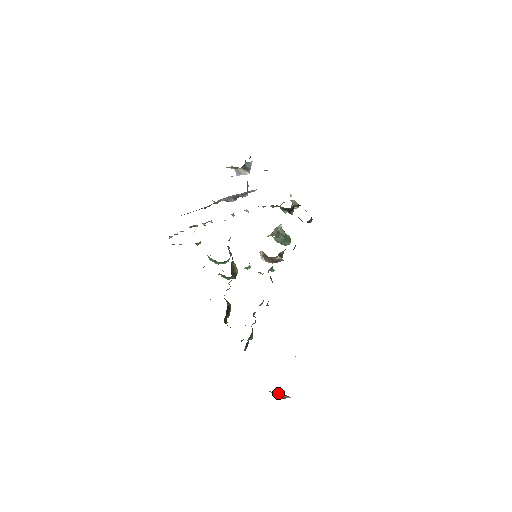
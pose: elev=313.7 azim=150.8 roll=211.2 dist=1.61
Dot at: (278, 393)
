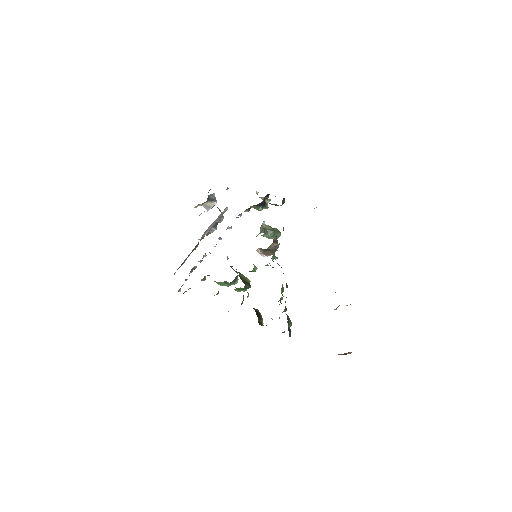
Dot at: occluded
